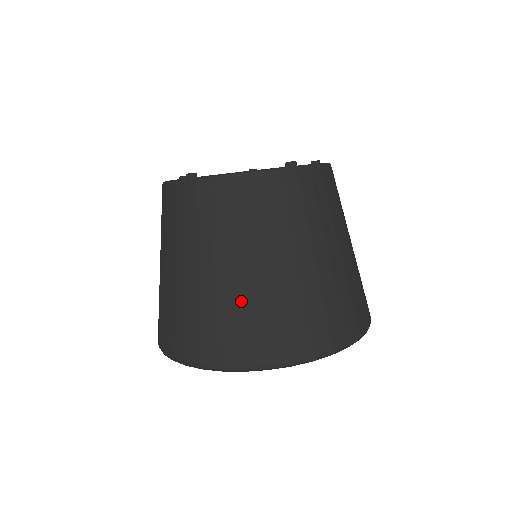
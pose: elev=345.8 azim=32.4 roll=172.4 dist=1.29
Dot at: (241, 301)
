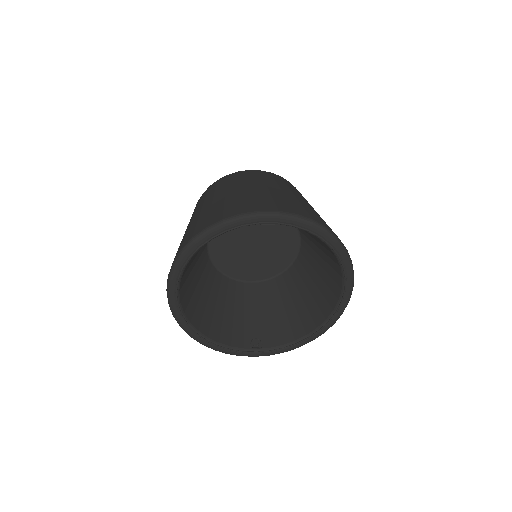
Dot at: (183, 237)
